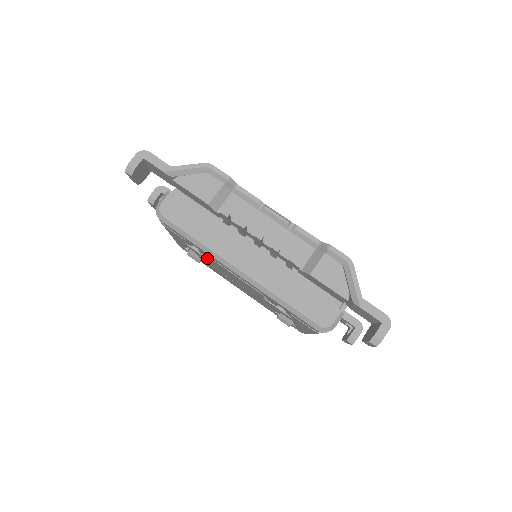
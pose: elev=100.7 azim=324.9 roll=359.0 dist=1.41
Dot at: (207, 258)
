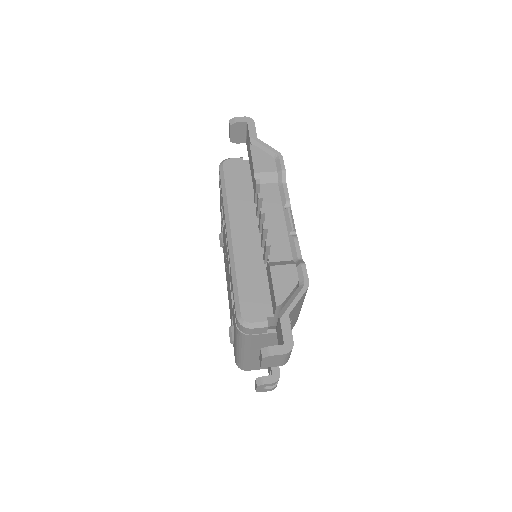
Dot at: occluded
